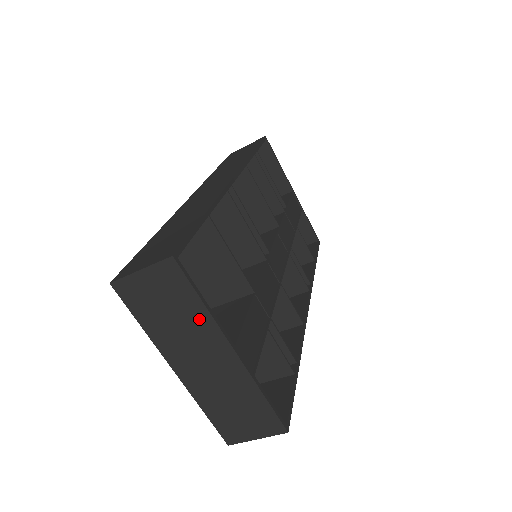
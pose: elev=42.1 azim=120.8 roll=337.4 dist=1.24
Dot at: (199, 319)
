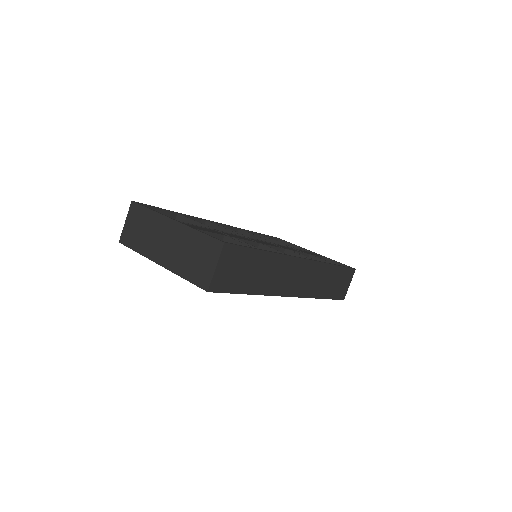
Dot at: (153, 220)
